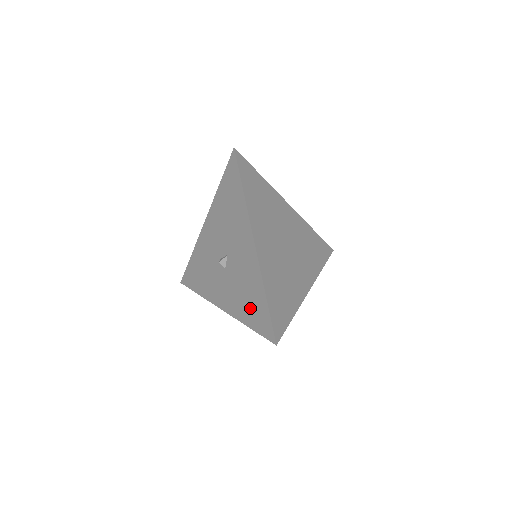
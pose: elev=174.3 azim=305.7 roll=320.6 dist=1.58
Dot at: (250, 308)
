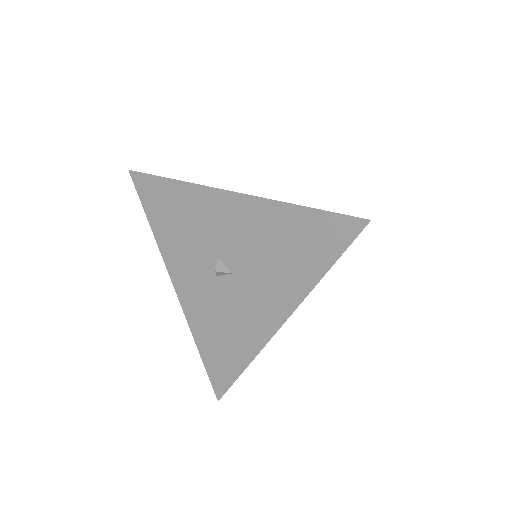
Dot at: (215, 346)
